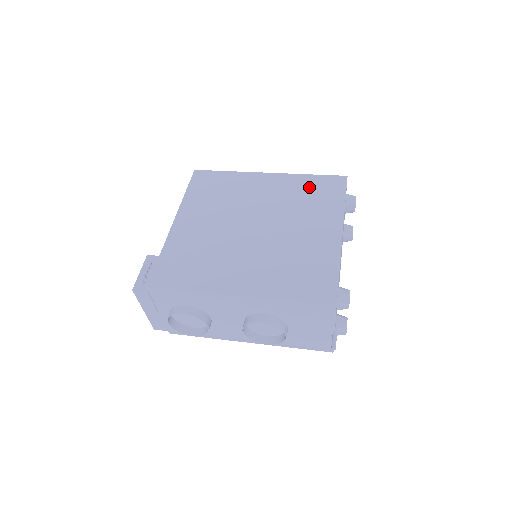
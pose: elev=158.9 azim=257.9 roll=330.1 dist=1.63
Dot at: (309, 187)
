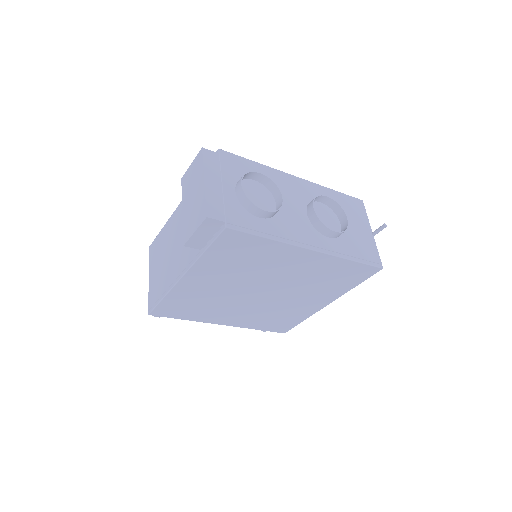
Dot at: occluded
